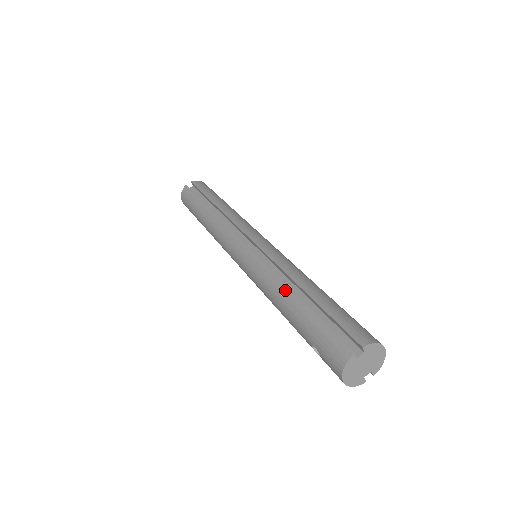
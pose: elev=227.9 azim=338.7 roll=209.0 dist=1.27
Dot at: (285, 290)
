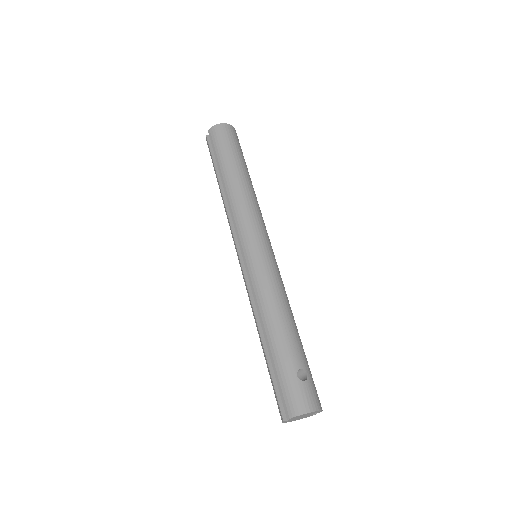
Dot at: occluded
